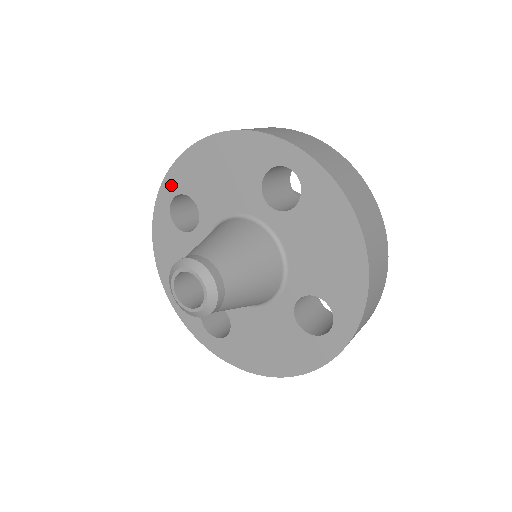
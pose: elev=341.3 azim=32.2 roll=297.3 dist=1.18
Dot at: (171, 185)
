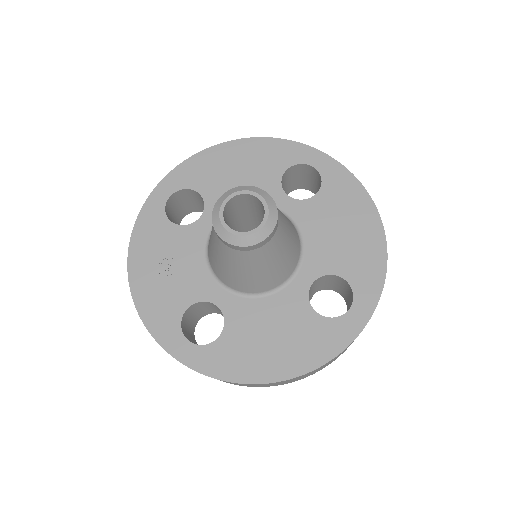
Dot at: (174, 181)
